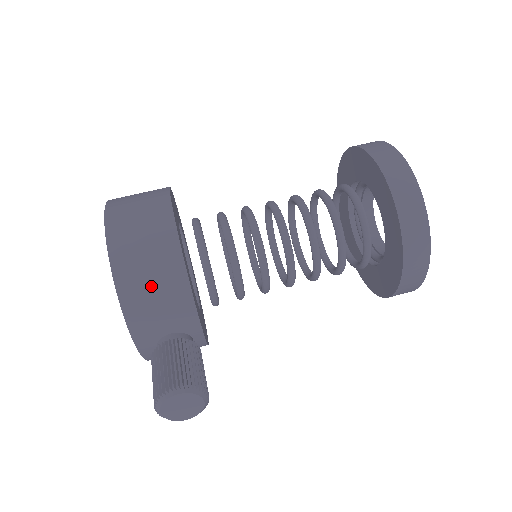
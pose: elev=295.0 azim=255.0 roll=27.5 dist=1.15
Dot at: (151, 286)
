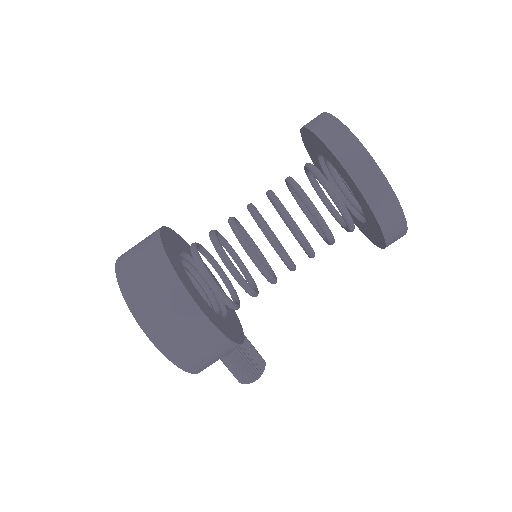
Dot at: occluded
